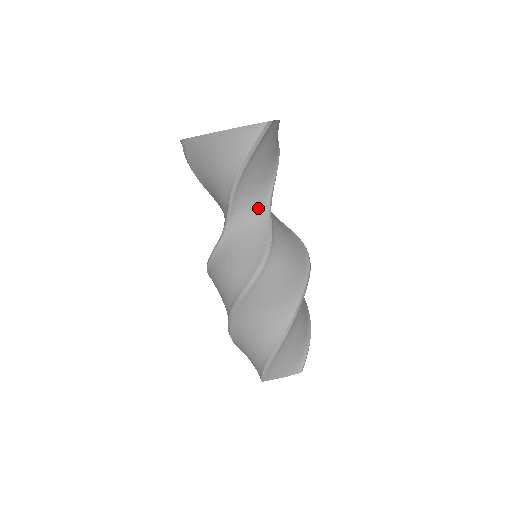
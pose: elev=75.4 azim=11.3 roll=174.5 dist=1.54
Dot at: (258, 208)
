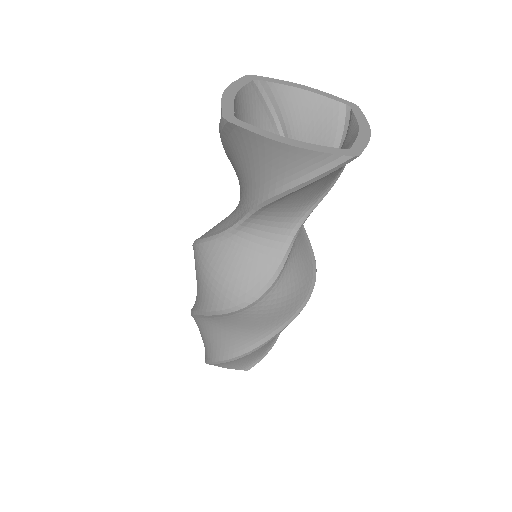
Dot at: (283, 226)
